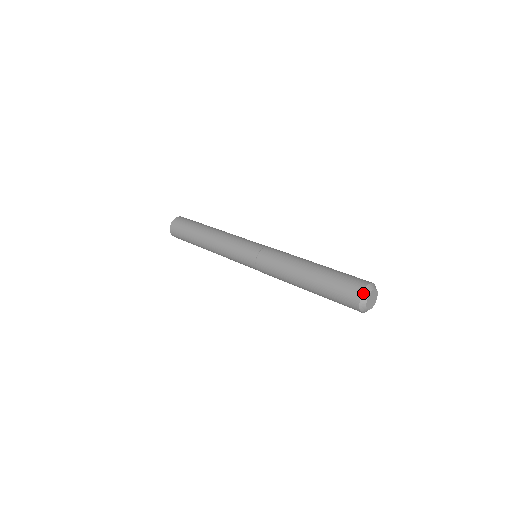
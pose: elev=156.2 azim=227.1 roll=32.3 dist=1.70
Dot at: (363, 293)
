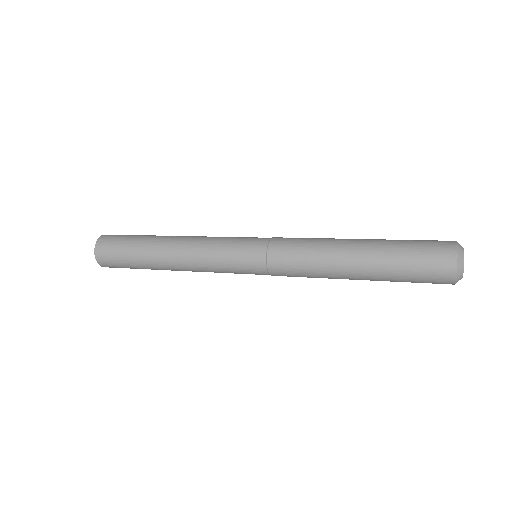
Dot at: (457, 244)
